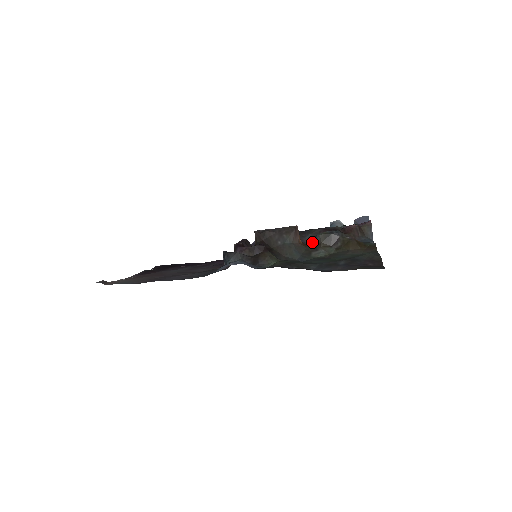
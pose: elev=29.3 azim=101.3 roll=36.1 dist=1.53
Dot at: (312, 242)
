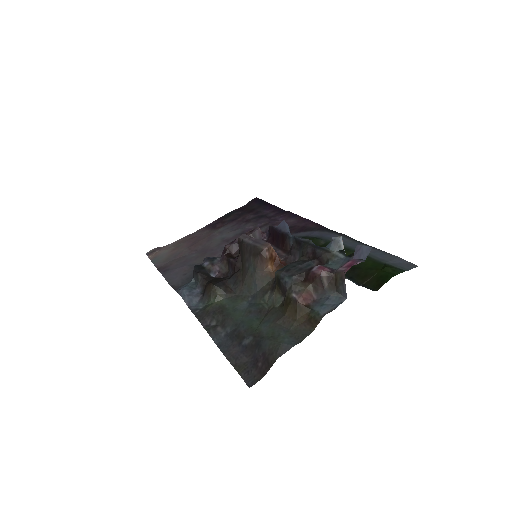
Dot at: occluded
